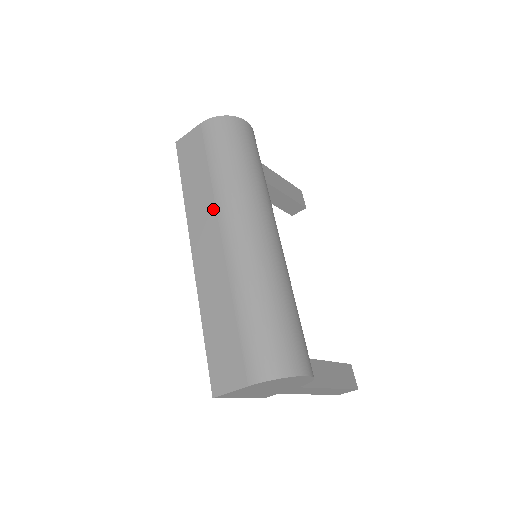
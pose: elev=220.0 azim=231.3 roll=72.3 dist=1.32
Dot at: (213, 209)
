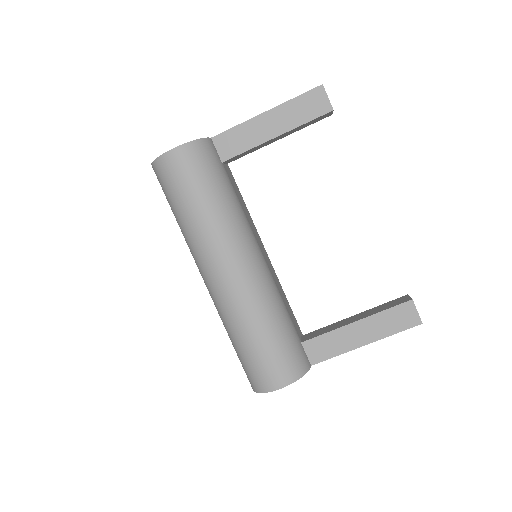
Dot at: occluded
